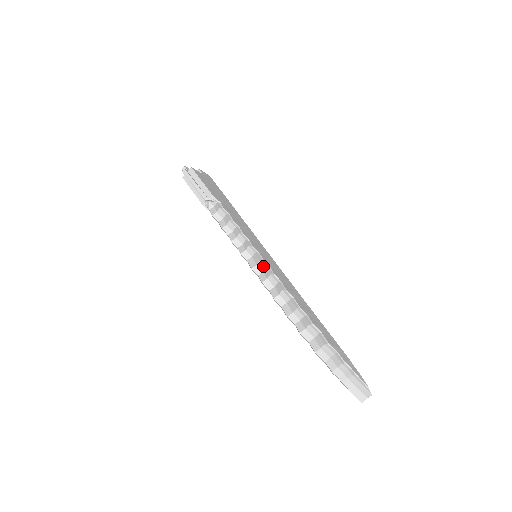
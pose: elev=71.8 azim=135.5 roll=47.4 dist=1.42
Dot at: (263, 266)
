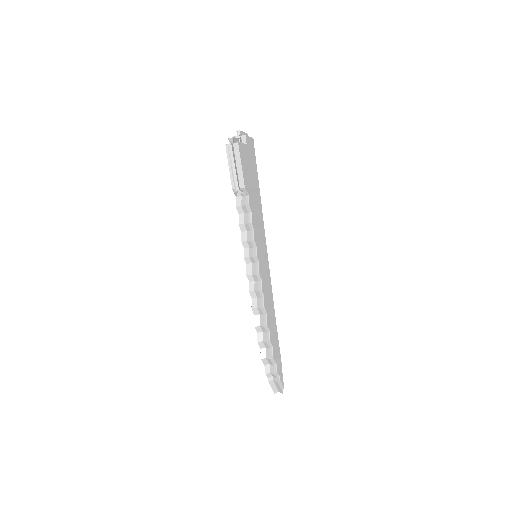
Dot at: (256, 279)
